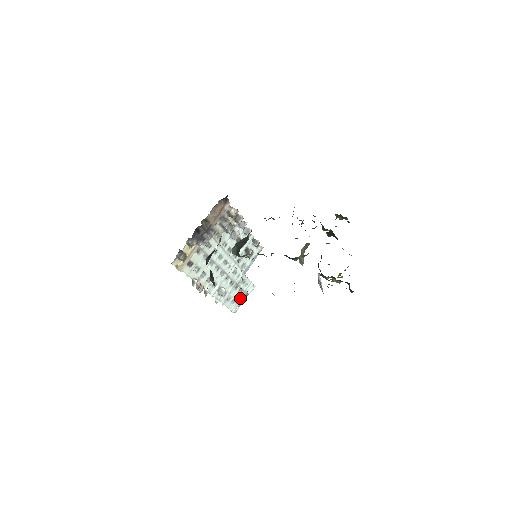
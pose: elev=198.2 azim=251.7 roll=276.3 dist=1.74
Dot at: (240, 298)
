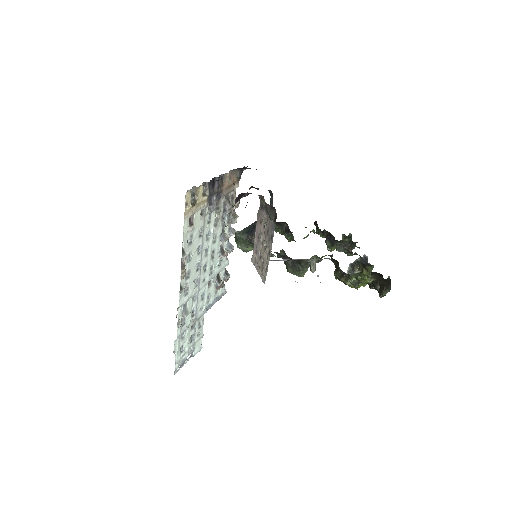
Dot at: (187, 352)
